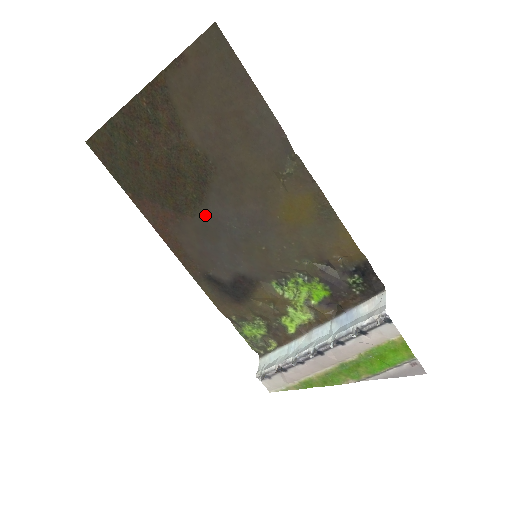
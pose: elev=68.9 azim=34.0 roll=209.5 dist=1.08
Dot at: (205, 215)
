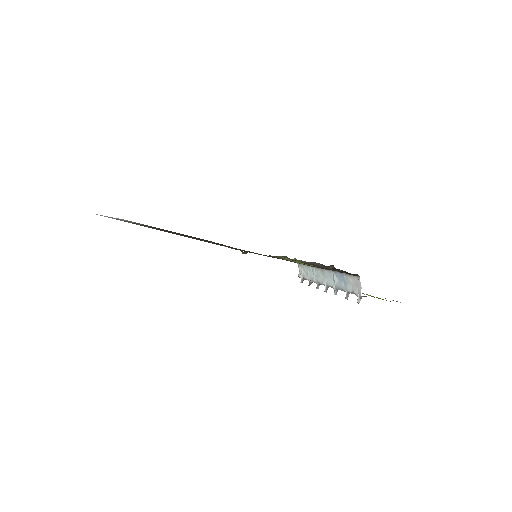
Dot at: occluded
